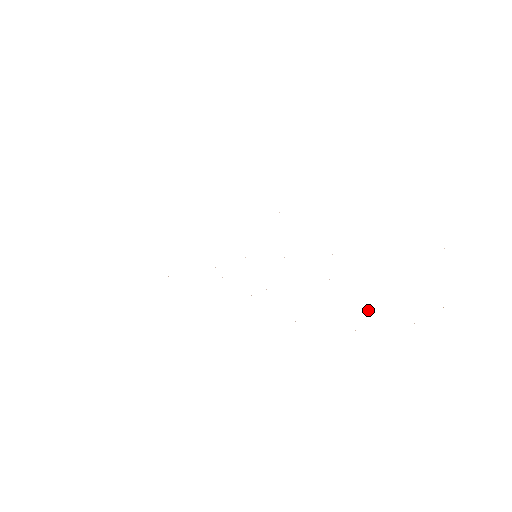
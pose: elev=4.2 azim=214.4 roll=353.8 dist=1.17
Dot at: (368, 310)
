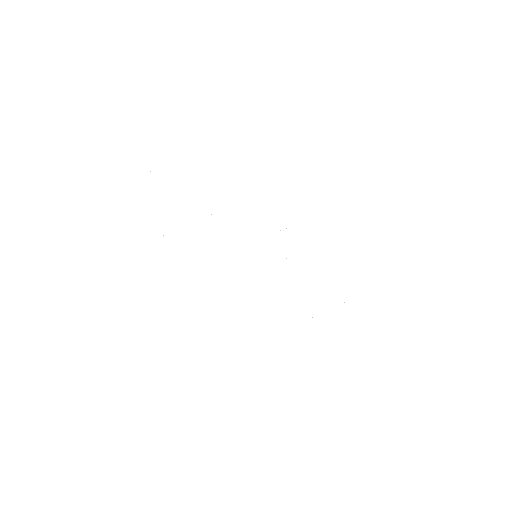
Dot at: occluded
